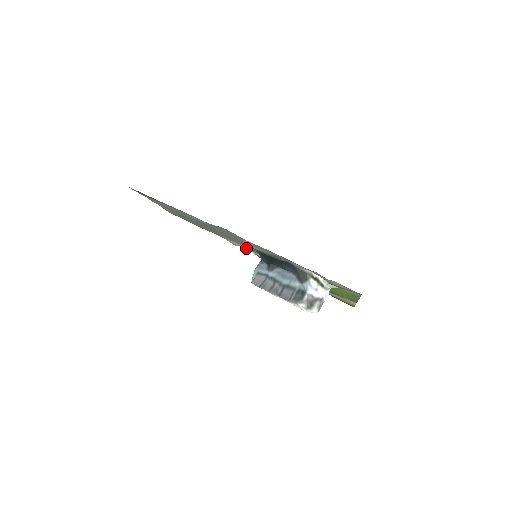
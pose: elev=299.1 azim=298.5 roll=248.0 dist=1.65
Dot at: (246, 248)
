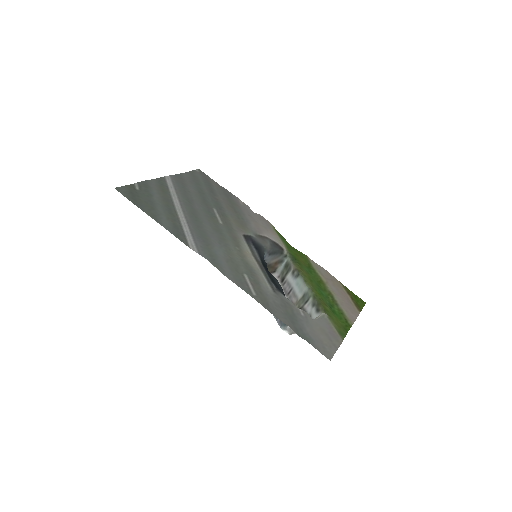
Dot at: (263, 220)
